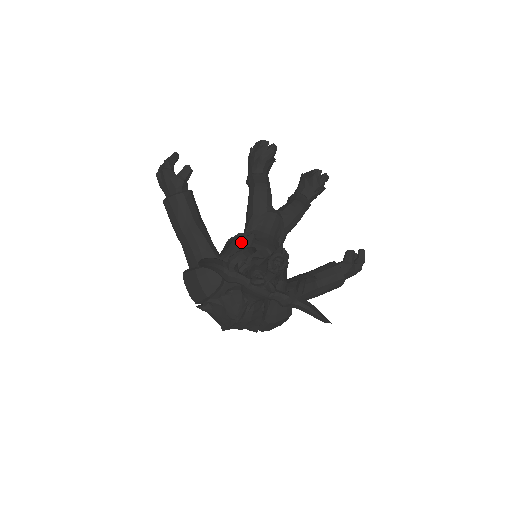
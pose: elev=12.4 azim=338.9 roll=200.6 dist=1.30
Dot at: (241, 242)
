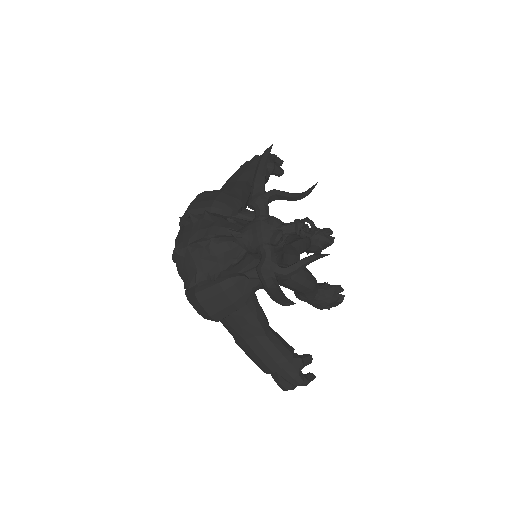
Dot at: occluded
